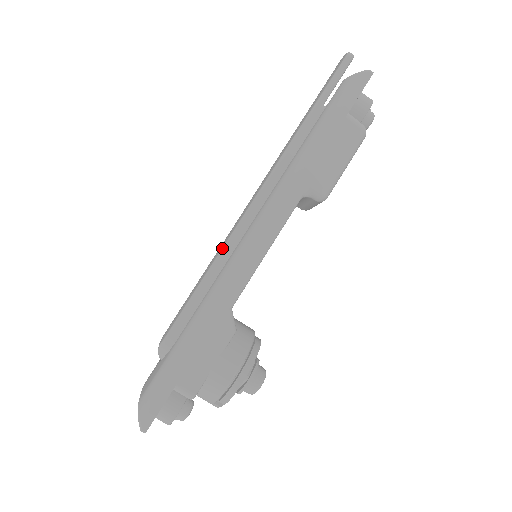
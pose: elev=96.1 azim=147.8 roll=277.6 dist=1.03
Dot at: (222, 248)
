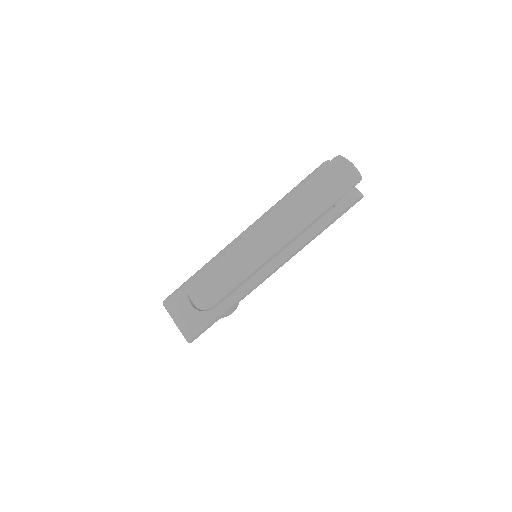
Dot at: (254, 270)
